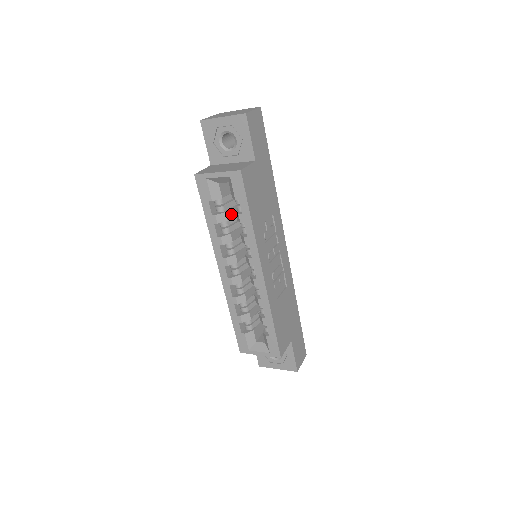
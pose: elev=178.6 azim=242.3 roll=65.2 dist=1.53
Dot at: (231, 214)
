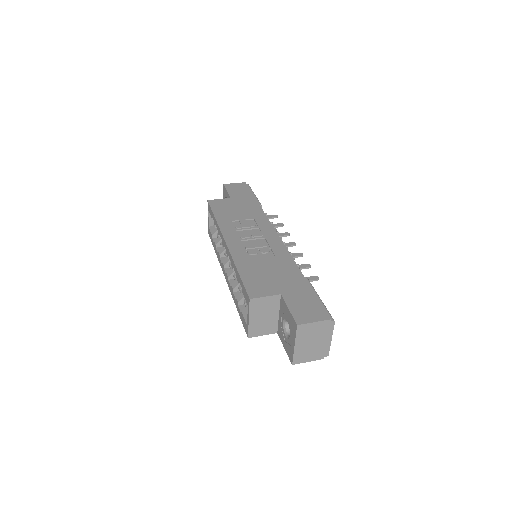
Dot at: occluded
